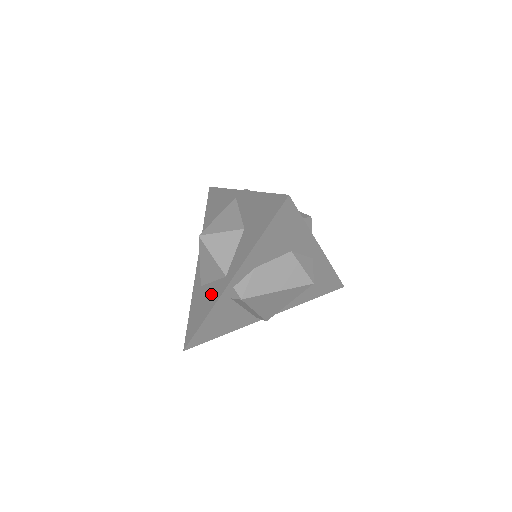
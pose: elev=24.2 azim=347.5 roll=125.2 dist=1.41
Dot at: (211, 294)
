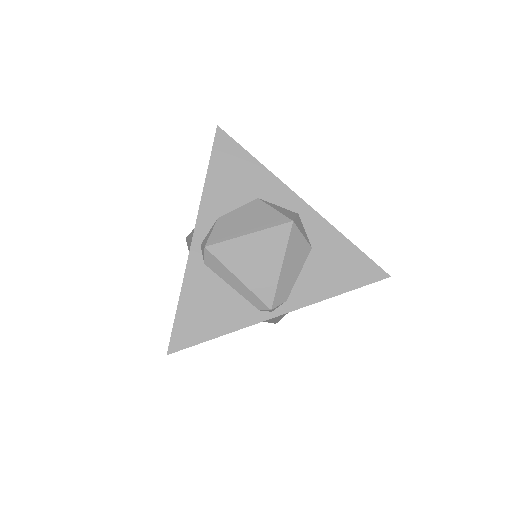
Dot at: occluded
